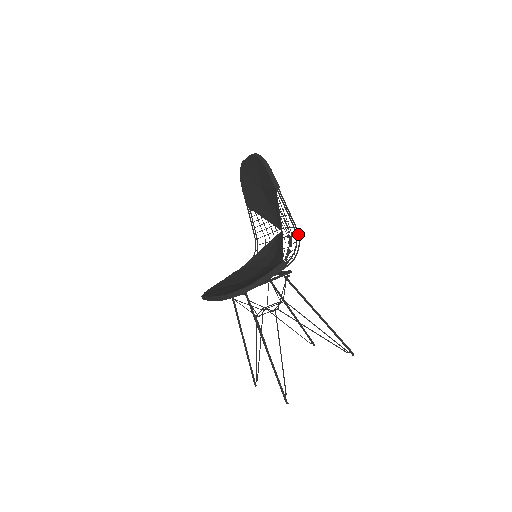
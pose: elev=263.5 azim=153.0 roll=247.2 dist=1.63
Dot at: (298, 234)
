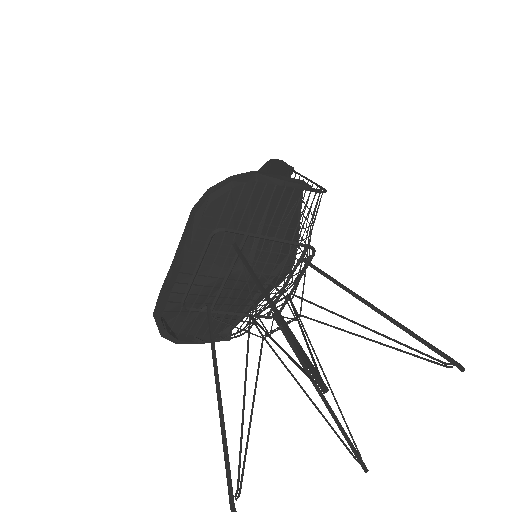
Dot at: (323, 188)
